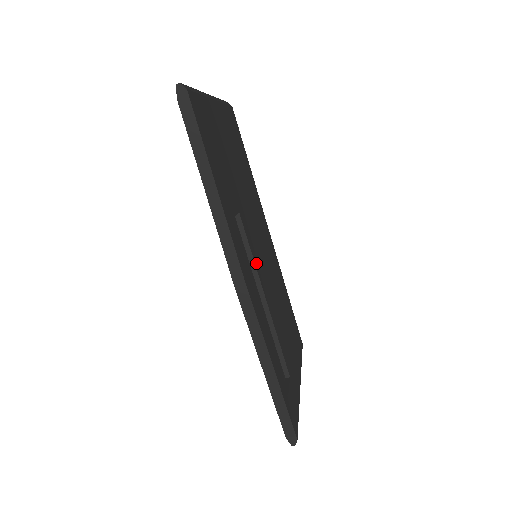
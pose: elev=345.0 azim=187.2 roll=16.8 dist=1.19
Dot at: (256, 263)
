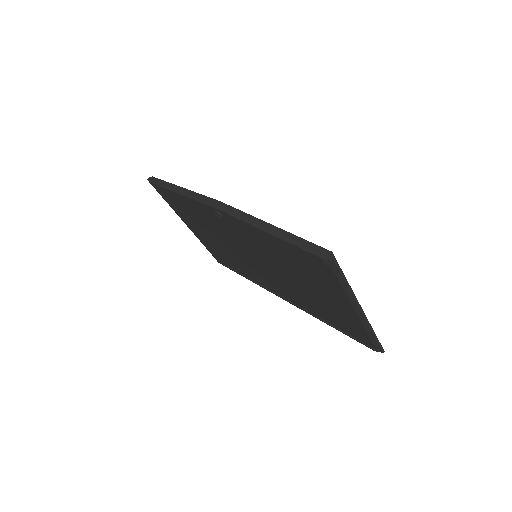
Dot at: occluded
